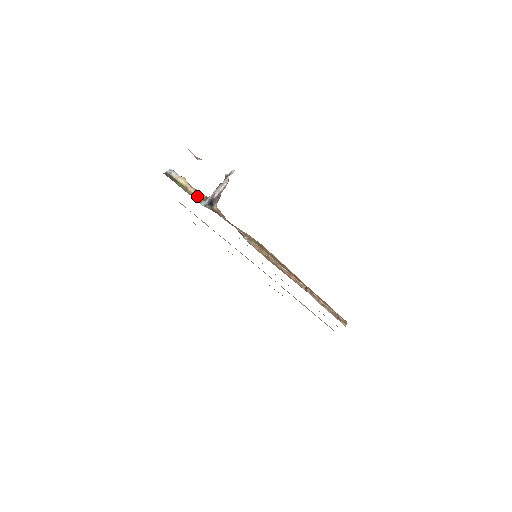
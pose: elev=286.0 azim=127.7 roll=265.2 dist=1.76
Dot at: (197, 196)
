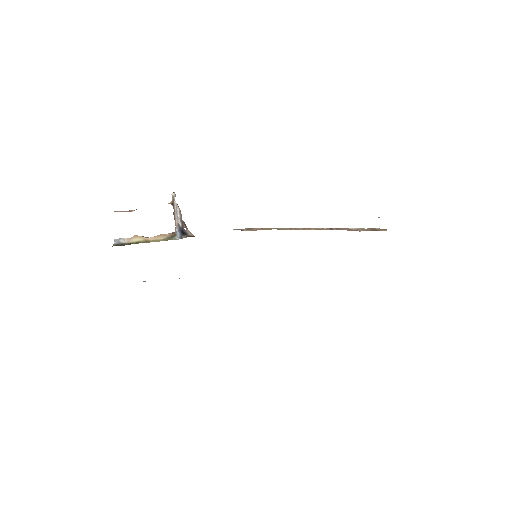
Dot at: (164, 239)
